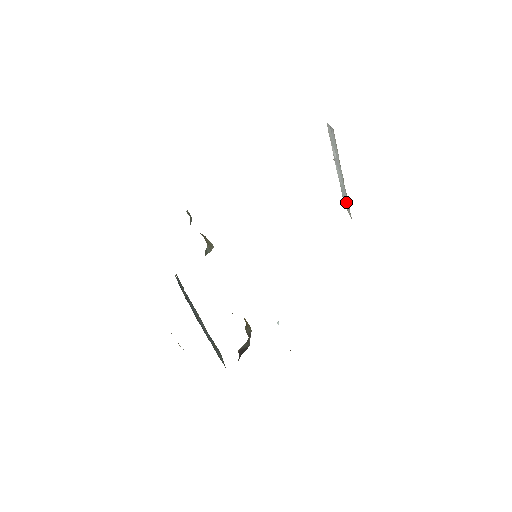
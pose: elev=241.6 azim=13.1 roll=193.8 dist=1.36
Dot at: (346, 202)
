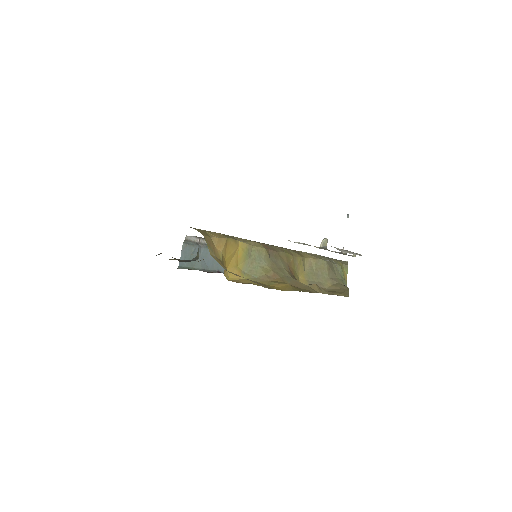
Dot at: occluded
